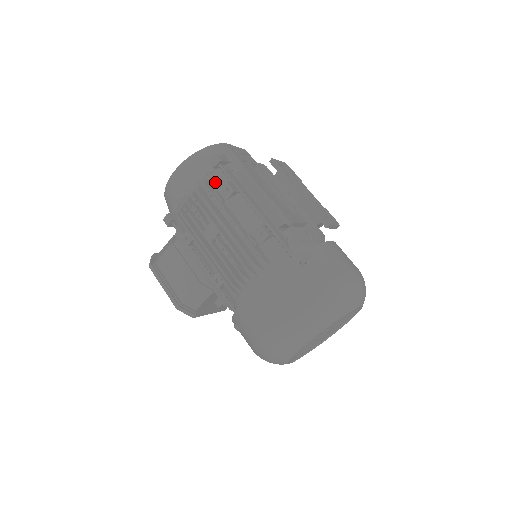
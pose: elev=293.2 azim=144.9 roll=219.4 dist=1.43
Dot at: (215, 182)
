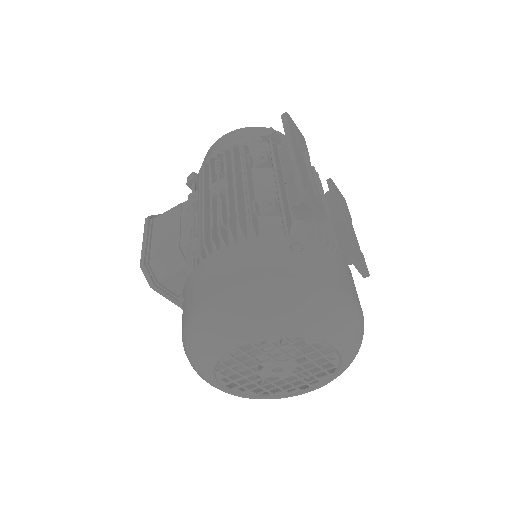
Dot at: (255, 150)
